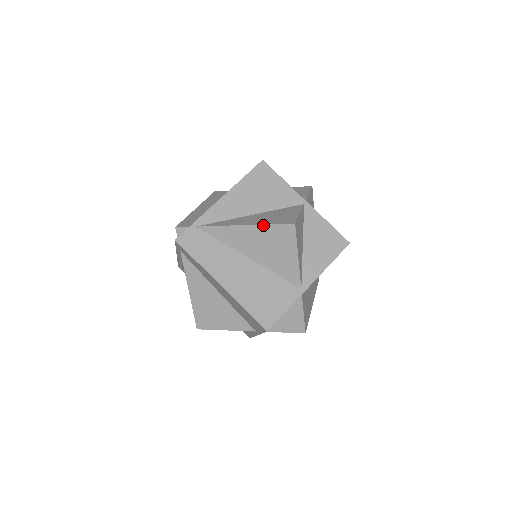
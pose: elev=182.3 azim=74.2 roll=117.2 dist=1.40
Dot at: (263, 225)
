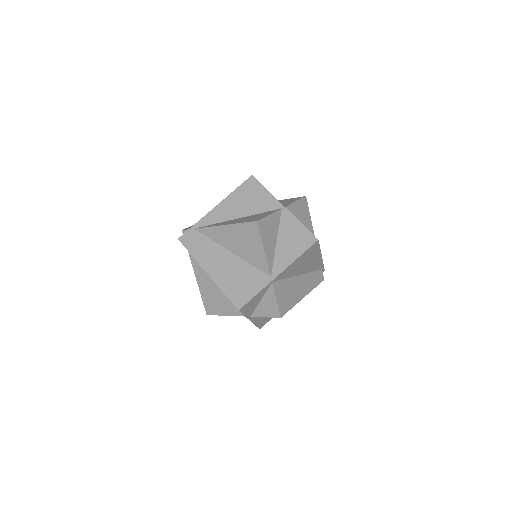
Dot at: (236, 224)
